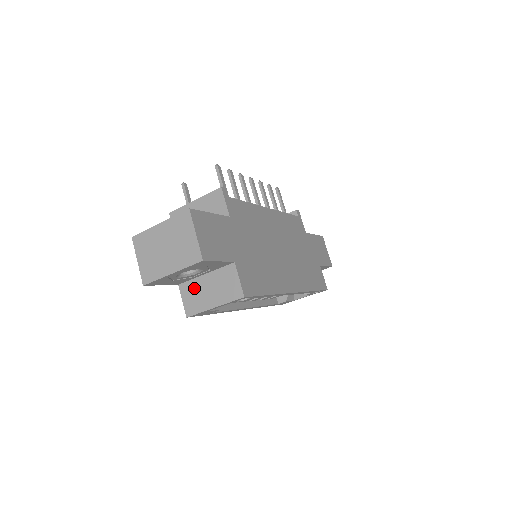
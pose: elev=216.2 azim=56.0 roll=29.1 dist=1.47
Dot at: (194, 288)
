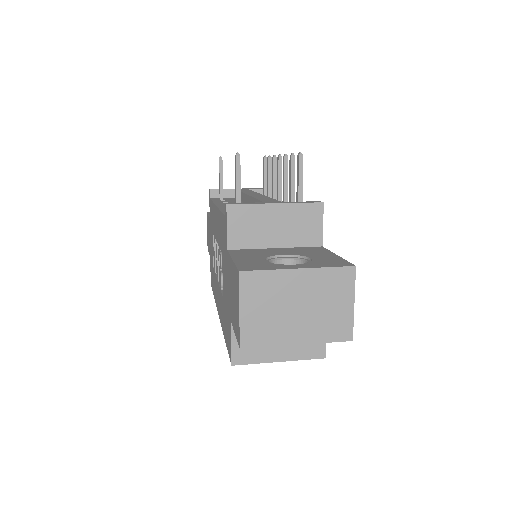
Dot at: occluded
